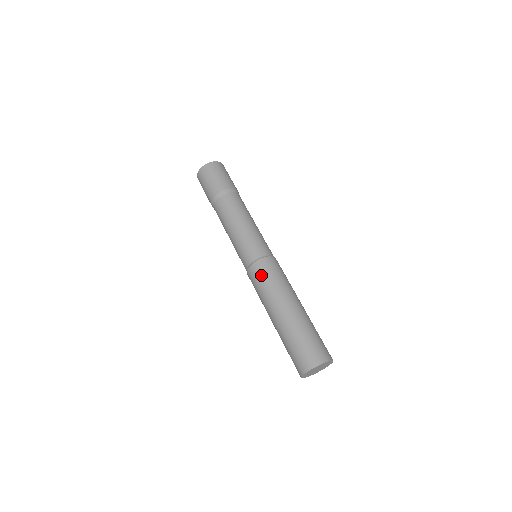
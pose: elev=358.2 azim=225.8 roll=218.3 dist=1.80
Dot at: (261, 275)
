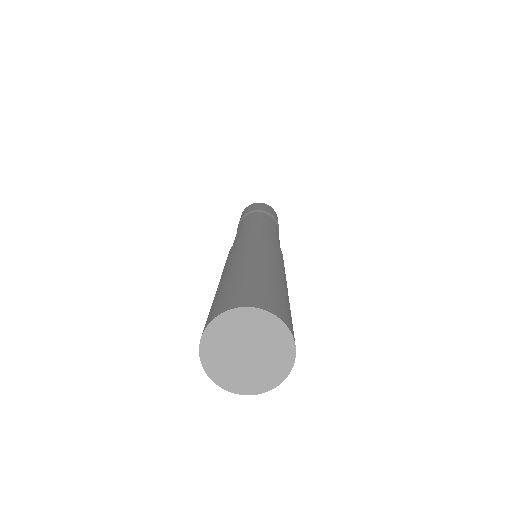
Dot at: (227, 257)
